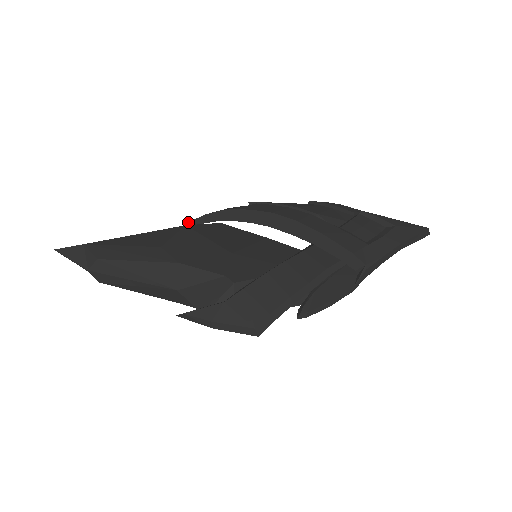
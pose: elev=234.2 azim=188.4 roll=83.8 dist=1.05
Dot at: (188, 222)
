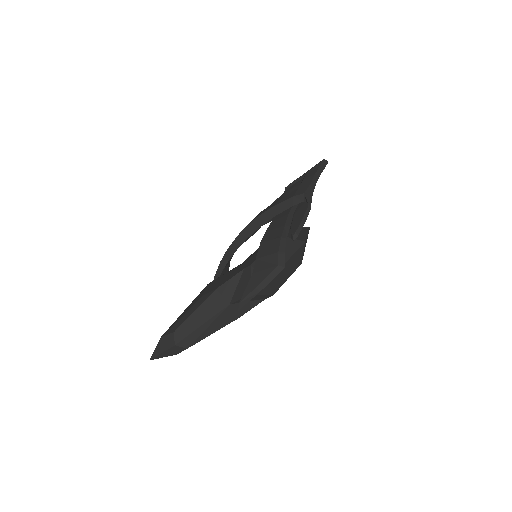
Dot at: occluded
